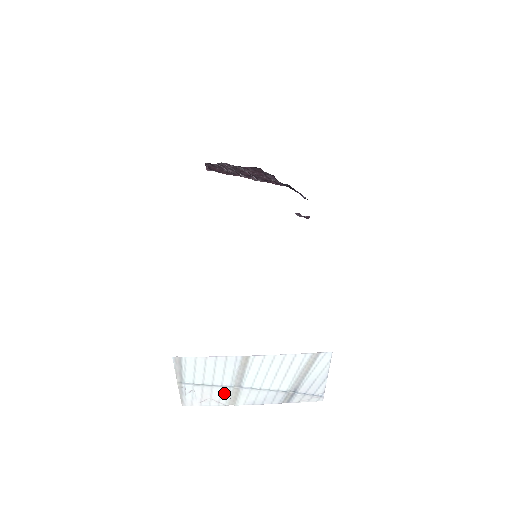
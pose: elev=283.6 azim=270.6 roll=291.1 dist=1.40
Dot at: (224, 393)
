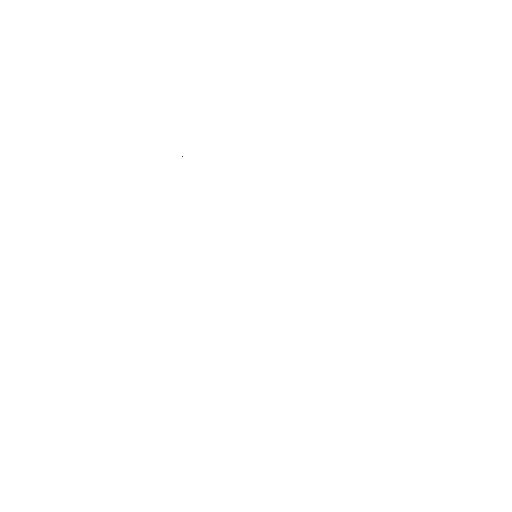
Dot at: occluded
